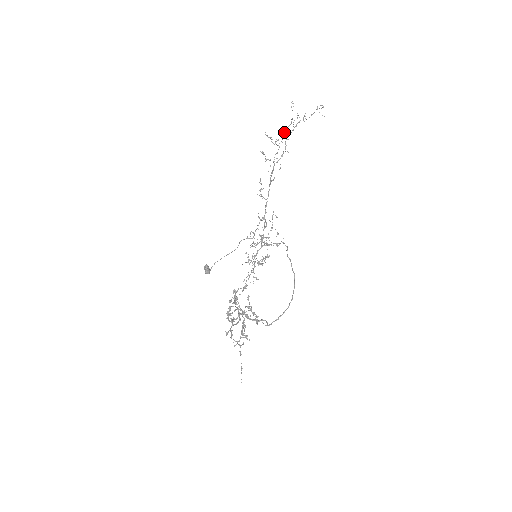
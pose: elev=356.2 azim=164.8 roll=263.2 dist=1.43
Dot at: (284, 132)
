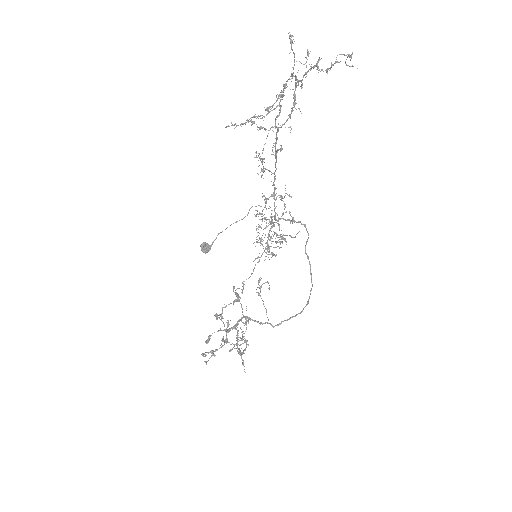
Dot at: occluded
